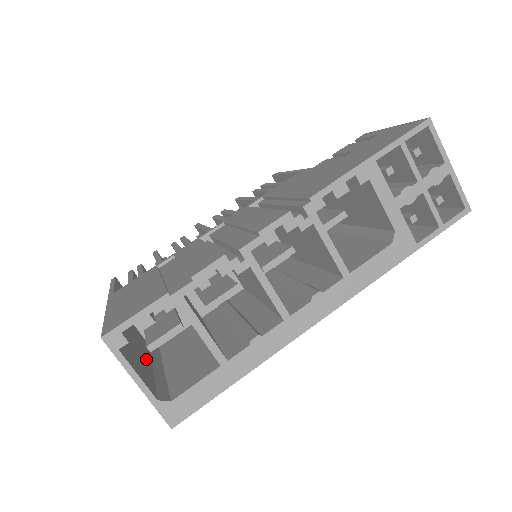
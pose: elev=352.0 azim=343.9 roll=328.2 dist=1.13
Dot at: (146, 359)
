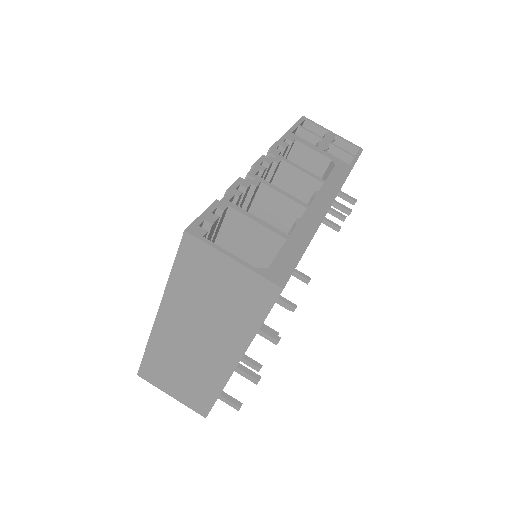
Dot at: (221, 312)
